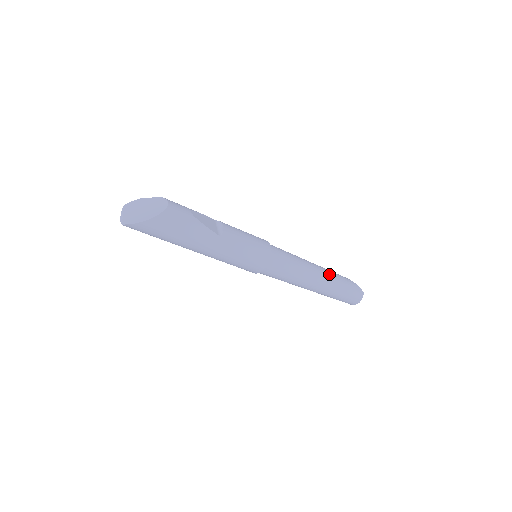
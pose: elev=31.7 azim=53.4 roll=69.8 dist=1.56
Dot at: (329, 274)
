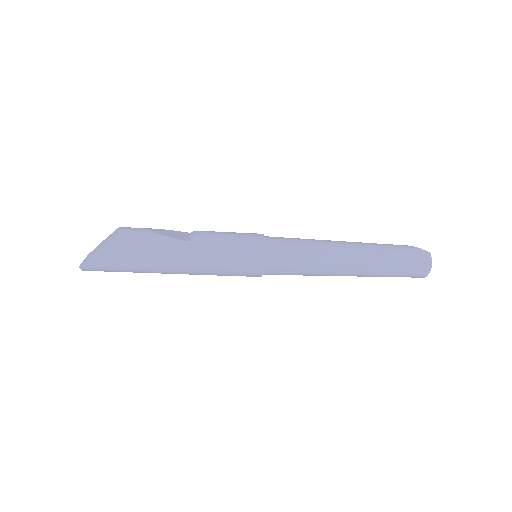
Dot at: (364, 245)
